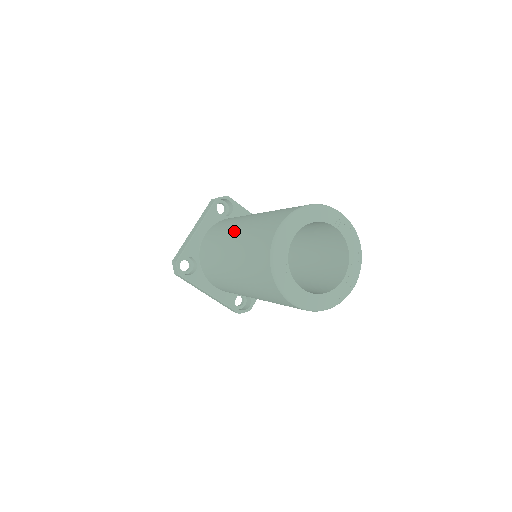
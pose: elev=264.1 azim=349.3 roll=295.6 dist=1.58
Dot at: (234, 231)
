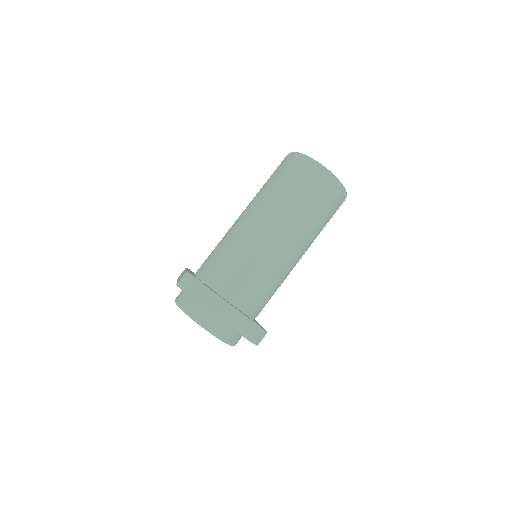
Dot at: occluded
